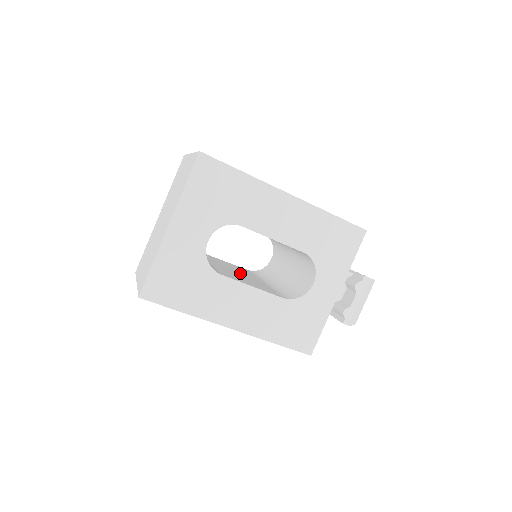
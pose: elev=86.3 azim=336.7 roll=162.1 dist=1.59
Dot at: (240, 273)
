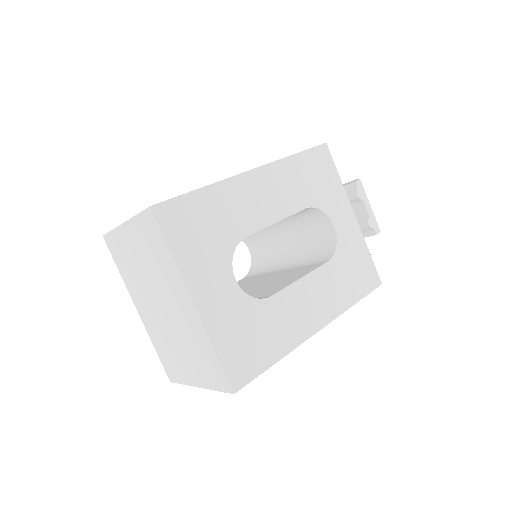
Dot at: (258, 284)
